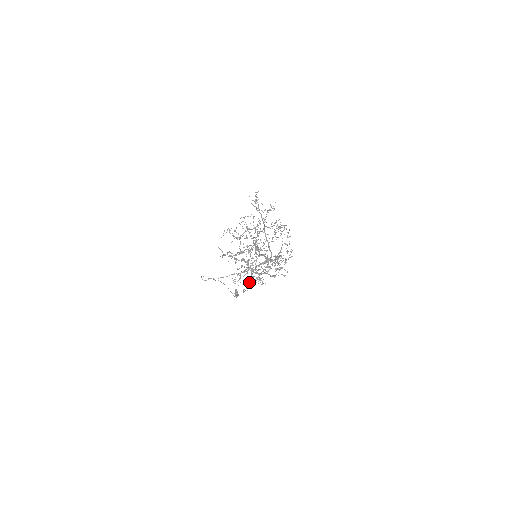
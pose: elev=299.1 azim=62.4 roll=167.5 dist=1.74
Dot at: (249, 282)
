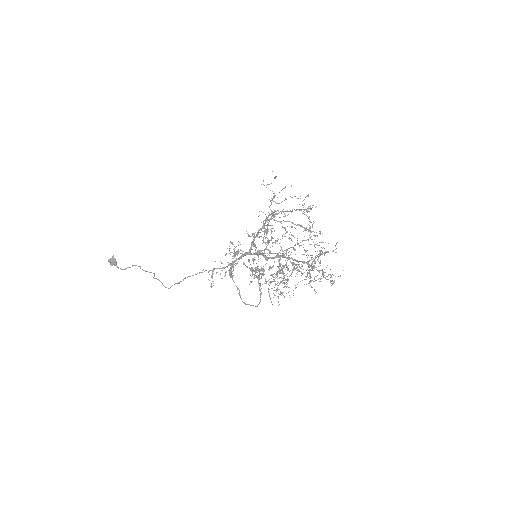
Dot at: (261, 294)
